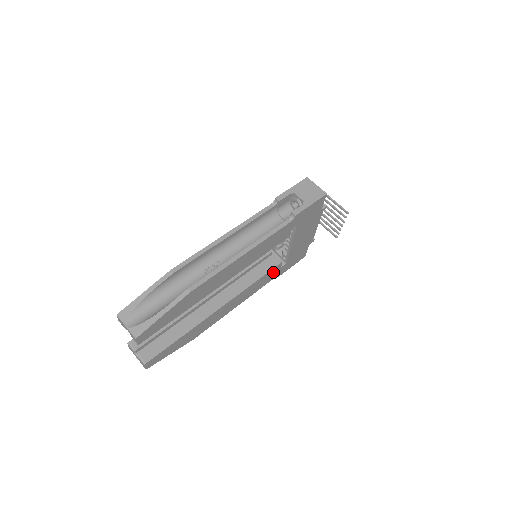
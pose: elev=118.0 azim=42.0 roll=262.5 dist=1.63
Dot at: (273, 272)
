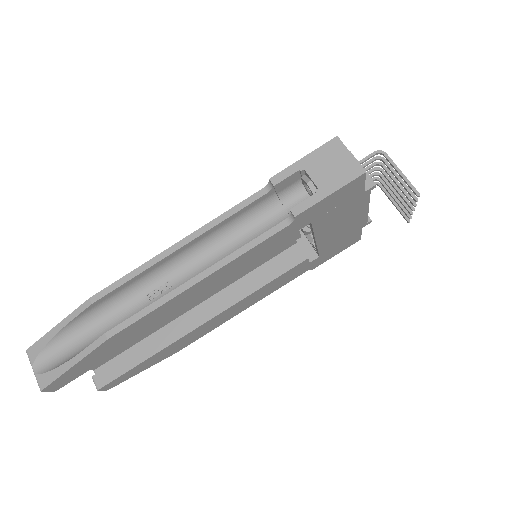
Dot at: (295, 270)
